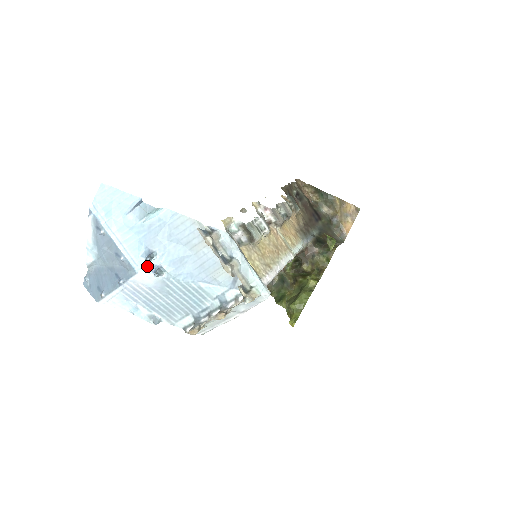
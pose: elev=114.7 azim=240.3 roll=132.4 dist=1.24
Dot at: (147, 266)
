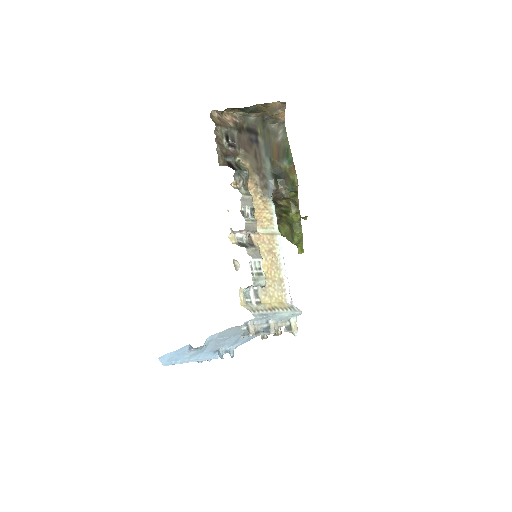
Dot at: occluded
